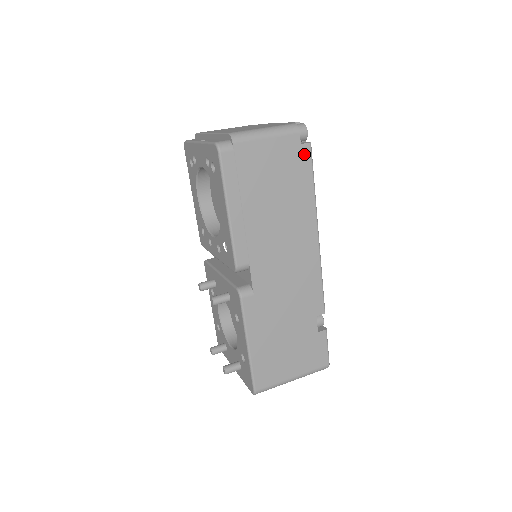
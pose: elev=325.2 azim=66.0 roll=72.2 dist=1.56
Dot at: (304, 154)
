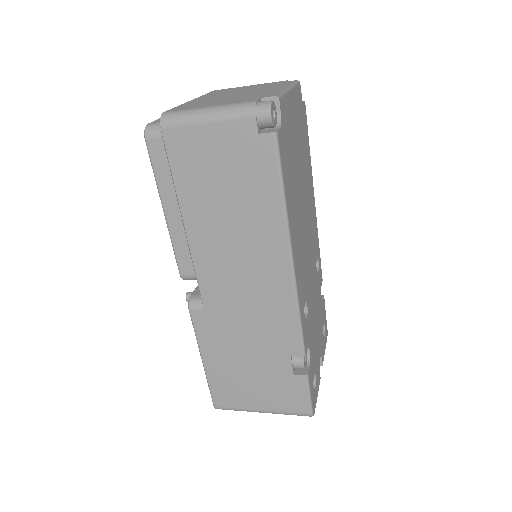
Dot at: (264, 148)
